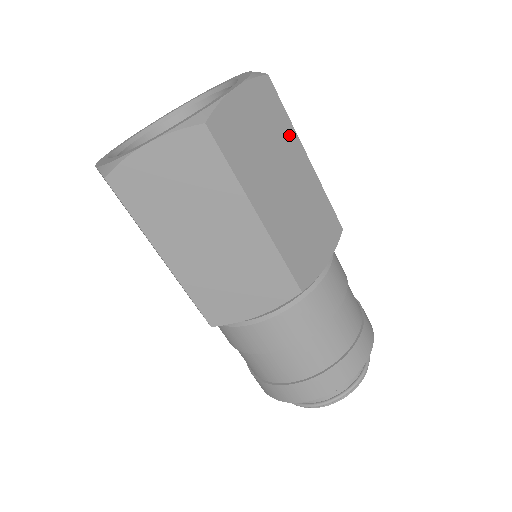
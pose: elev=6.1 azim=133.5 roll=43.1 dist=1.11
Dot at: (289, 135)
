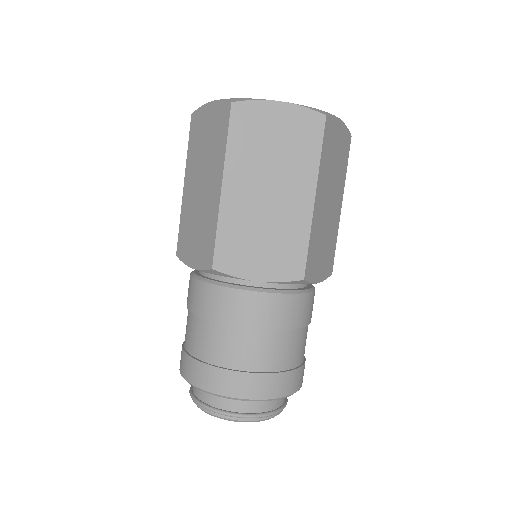
Dot at: (308, 167)
